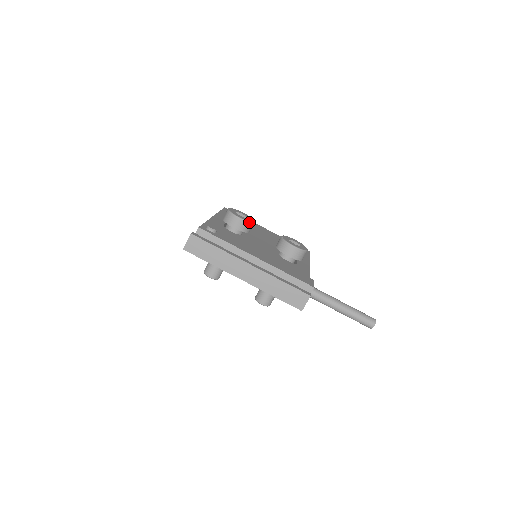
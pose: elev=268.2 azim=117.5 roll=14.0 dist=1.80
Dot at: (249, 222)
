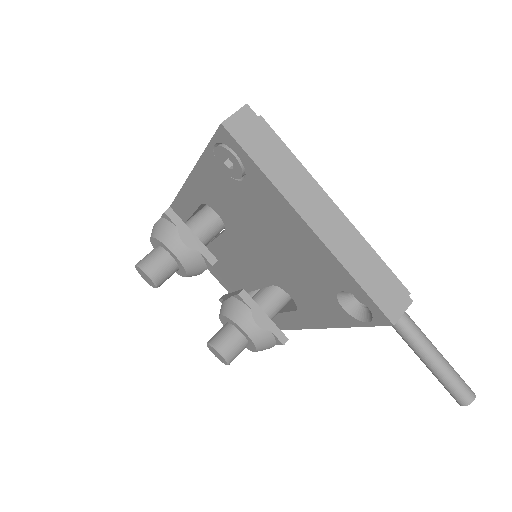
Dot at: occluded
